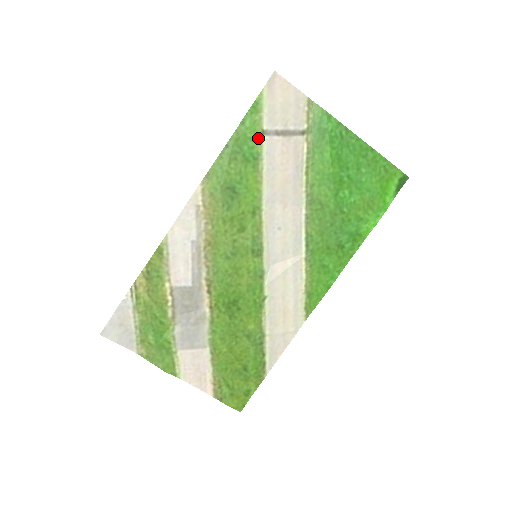
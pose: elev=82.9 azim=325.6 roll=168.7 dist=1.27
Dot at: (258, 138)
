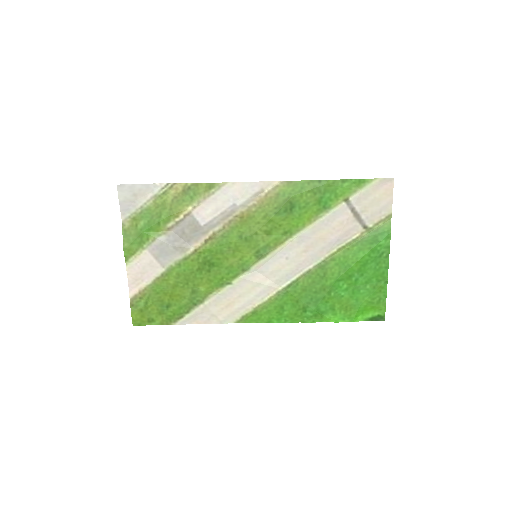
Dot at: (340, 199)
